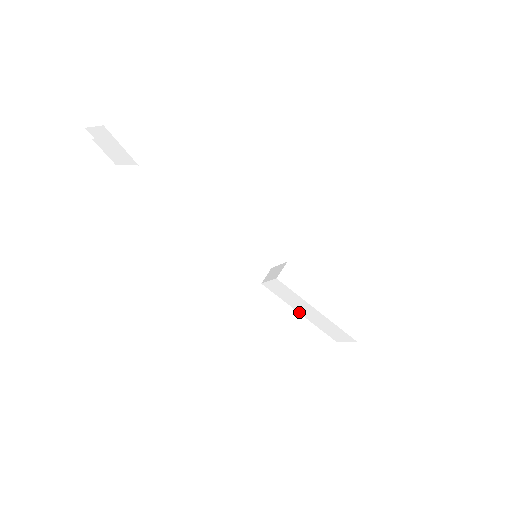
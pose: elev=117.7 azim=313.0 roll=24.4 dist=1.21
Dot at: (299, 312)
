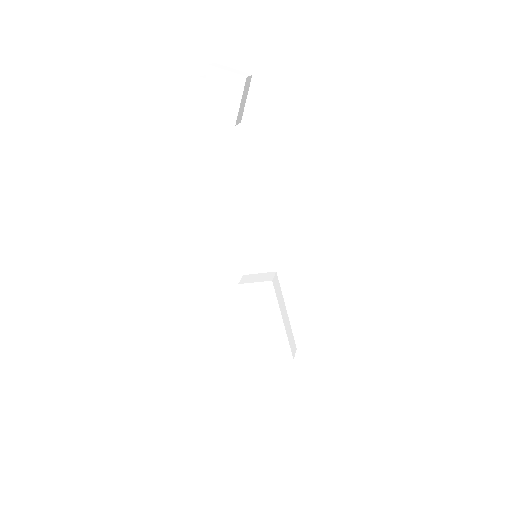
Dot at: (251, 323)
